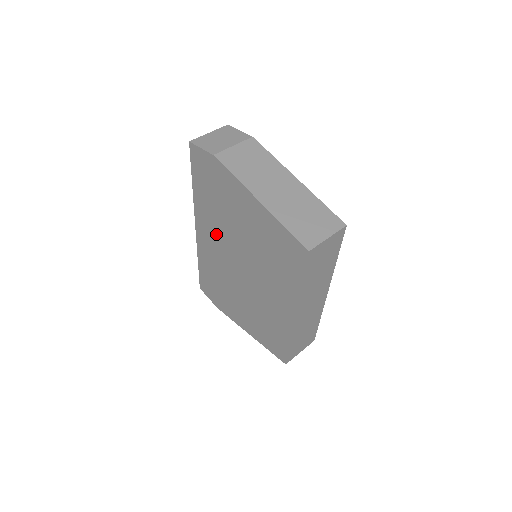
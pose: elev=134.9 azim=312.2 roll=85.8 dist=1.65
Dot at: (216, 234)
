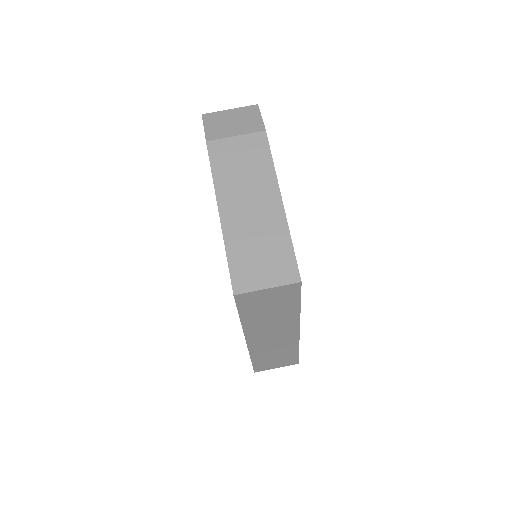
Dot at: occluded
